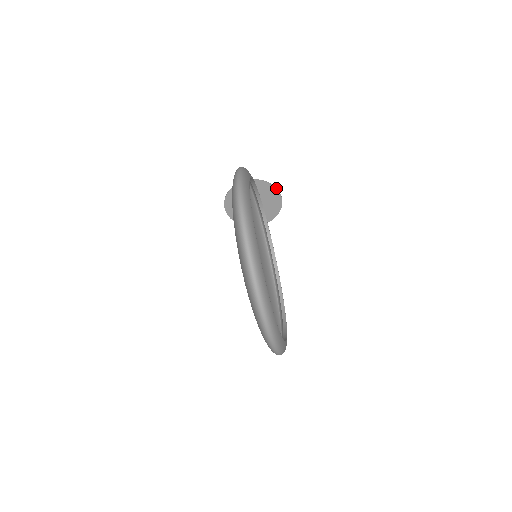
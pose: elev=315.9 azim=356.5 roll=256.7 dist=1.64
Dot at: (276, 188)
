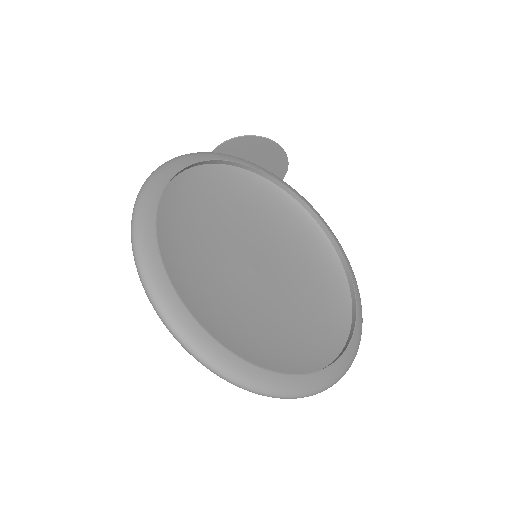
Dot at: (254, 136)
